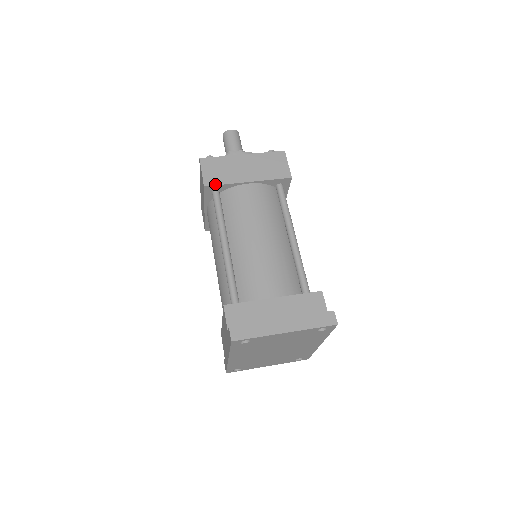
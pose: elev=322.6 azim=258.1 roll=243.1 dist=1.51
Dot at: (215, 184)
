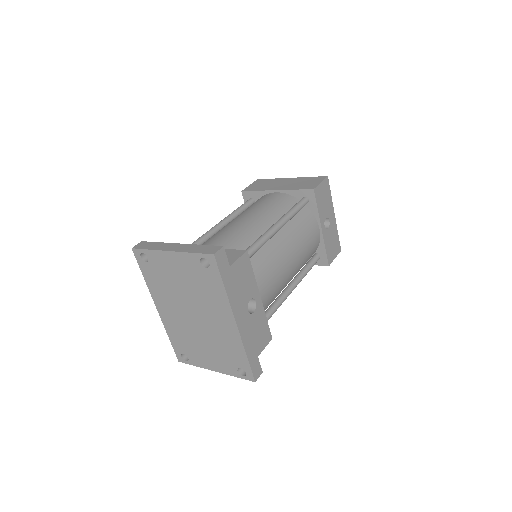
Dot at: (250, 190)
